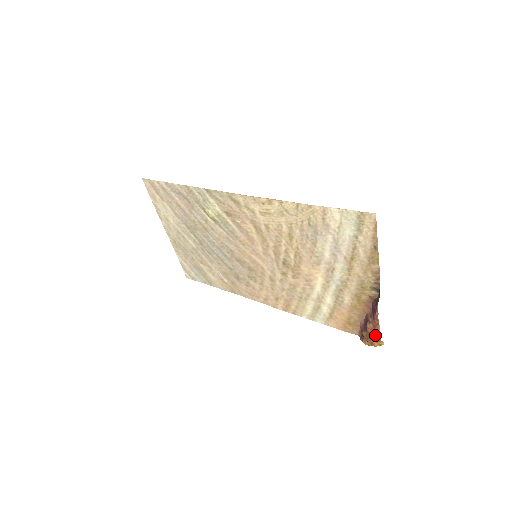
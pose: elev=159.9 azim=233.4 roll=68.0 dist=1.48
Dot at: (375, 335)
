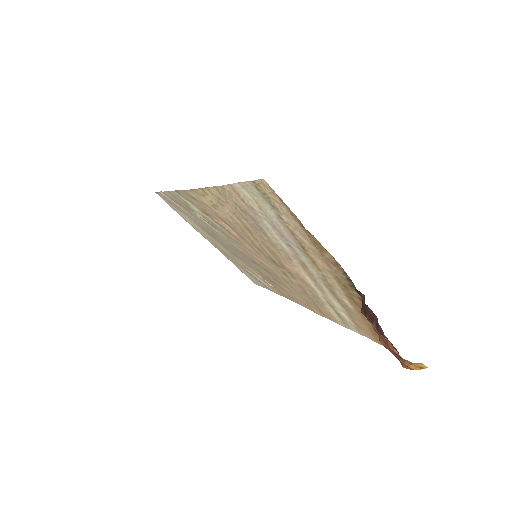
Dot at: (397, 355)
